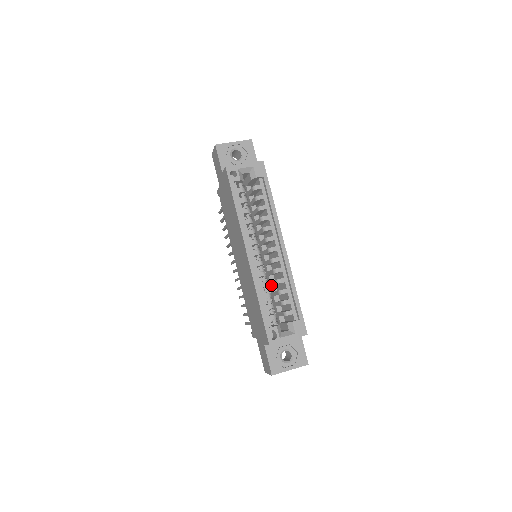
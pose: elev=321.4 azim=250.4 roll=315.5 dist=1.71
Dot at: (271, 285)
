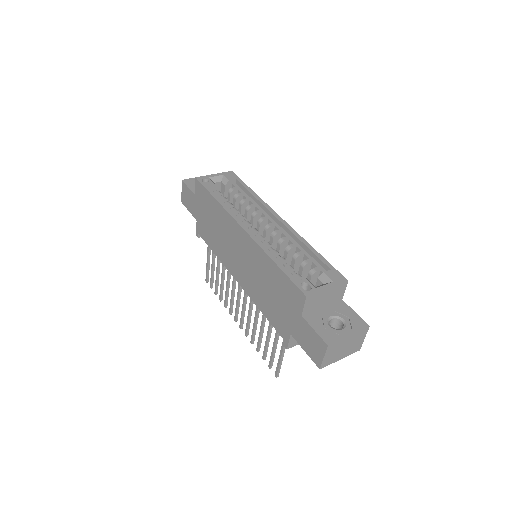
Dot at: occluded
